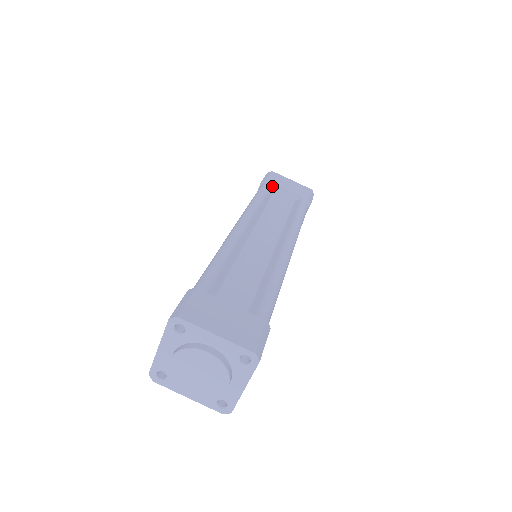
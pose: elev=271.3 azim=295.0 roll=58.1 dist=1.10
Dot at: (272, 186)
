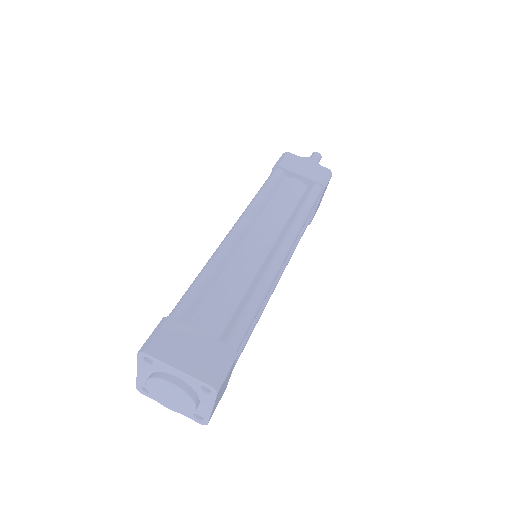
Dot at: (284, 171)
